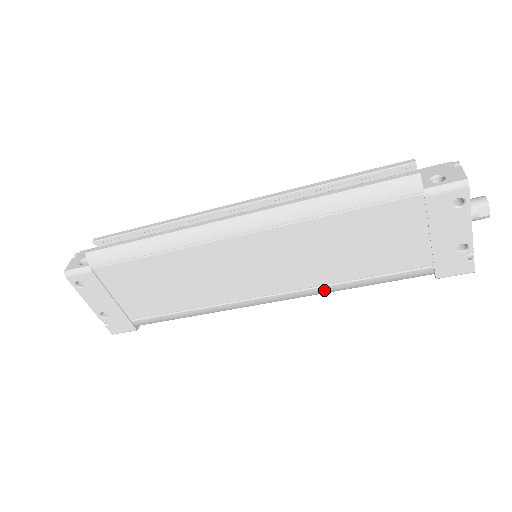
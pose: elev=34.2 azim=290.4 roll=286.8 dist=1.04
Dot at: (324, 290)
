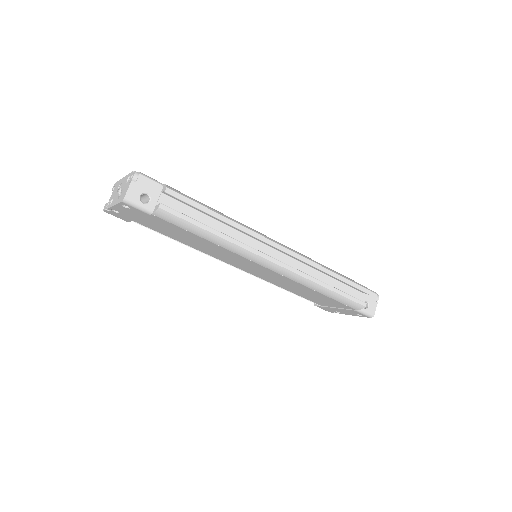
Dot at: occluded
